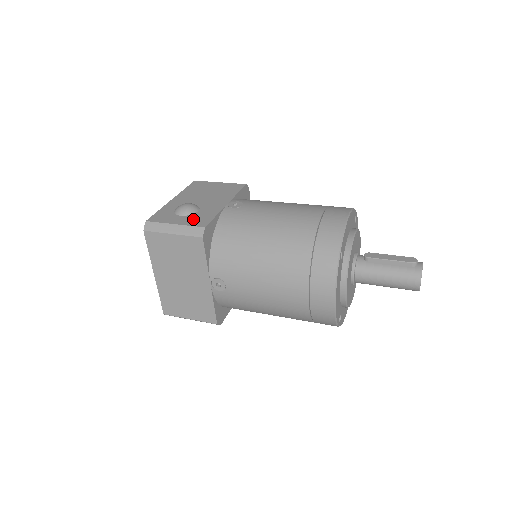
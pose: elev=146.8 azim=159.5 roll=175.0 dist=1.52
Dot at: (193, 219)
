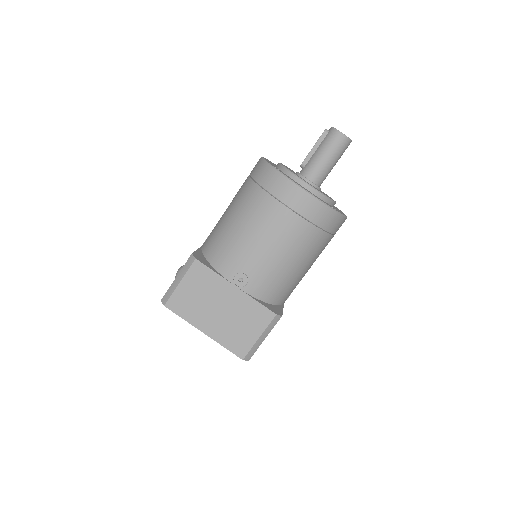
Dot at: occluded
